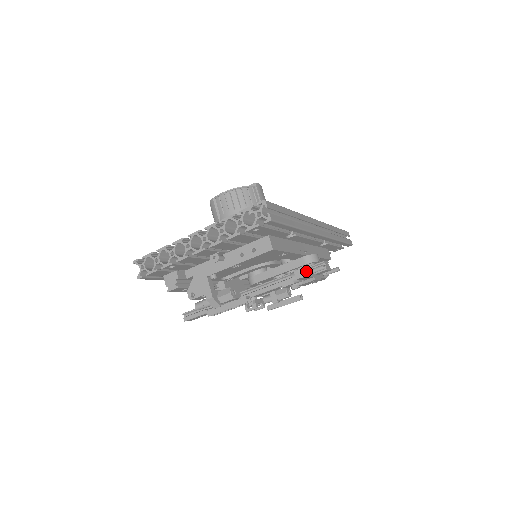
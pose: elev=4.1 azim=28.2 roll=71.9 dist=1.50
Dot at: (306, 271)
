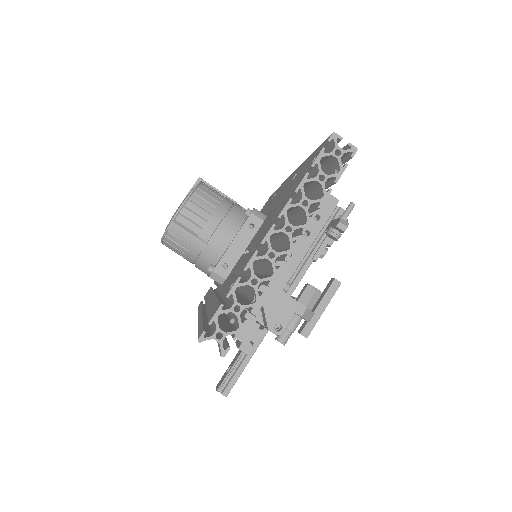
Dot at: (342, 219)
